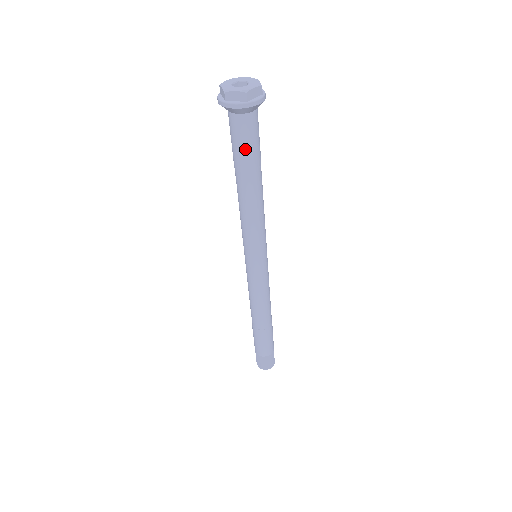
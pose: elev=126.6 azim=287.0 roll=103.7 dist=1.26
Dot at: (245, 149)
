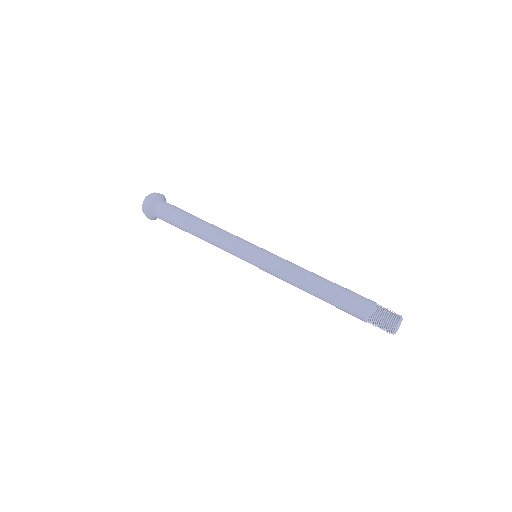
Dot at: (178, 209)
